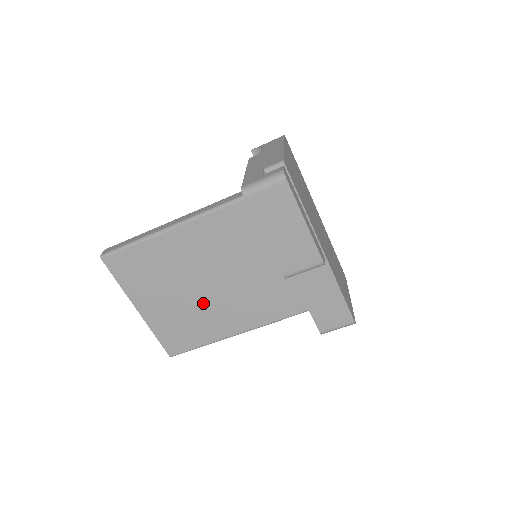
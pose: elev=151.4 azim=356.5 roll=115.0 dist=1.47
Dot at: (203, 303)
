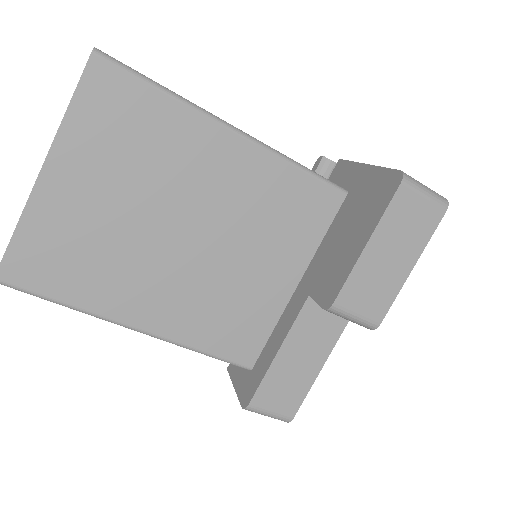
Dot at: (147, 250)
